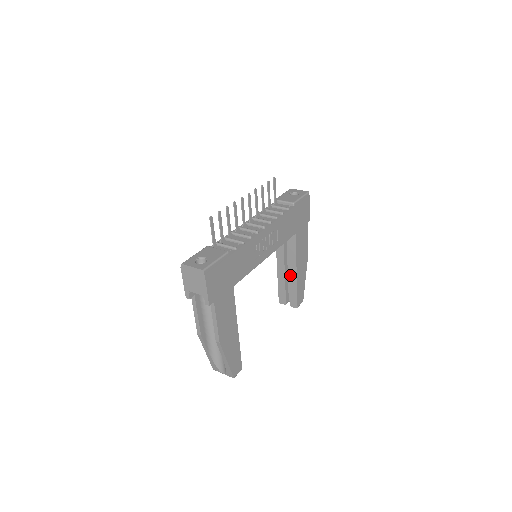
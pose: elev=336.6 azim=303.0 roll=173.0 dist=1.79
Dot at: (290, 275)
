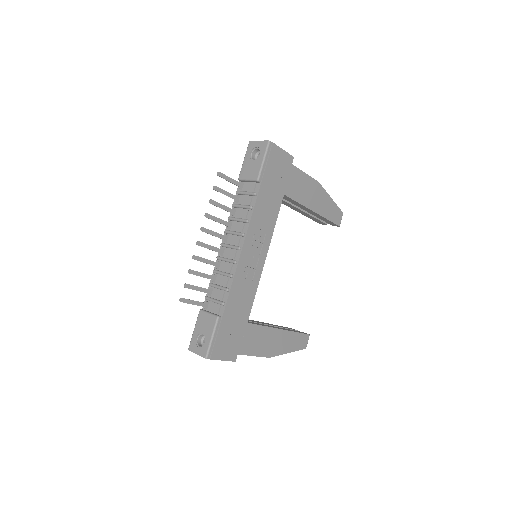
Dot at: (310, 213)
